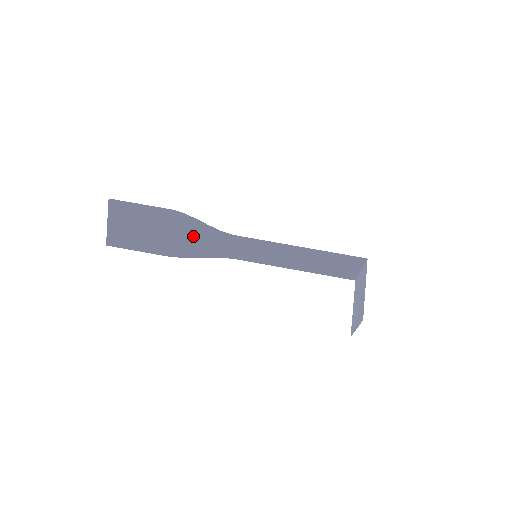
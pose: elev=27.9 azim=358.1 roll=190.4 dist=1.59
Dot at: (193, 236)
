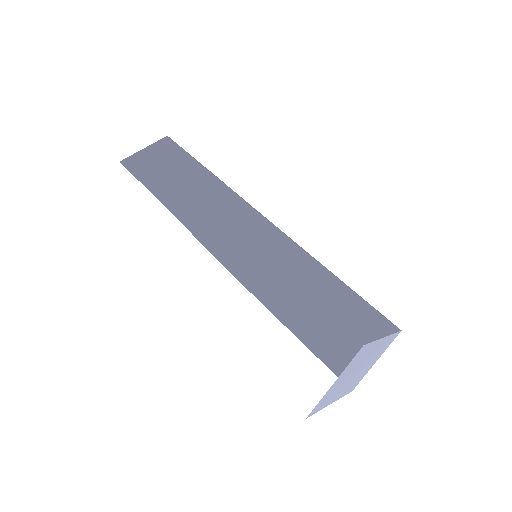
Dot at: (208, 203)
